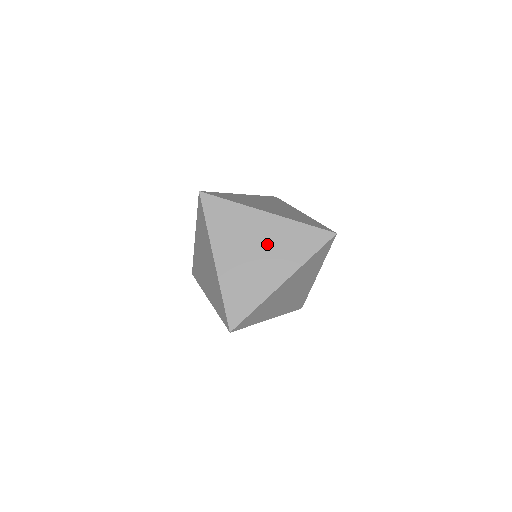
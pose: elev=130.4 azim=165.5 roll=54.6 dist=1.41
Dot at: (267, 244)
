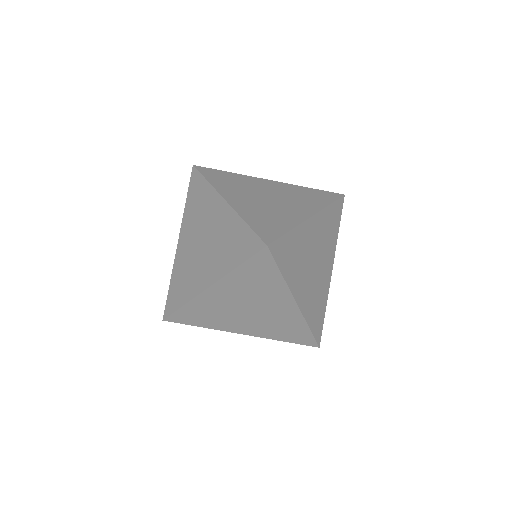
Dot at: (279, 195)
